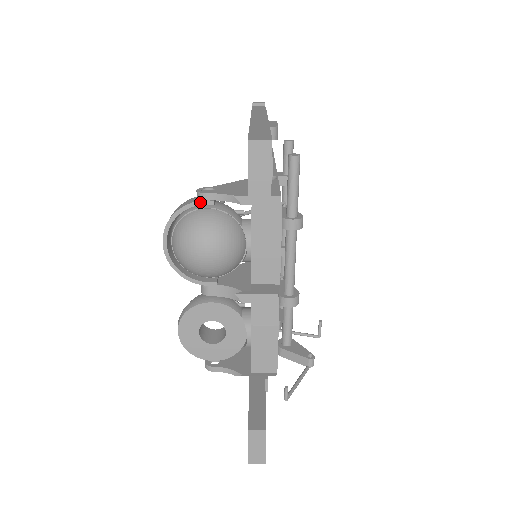
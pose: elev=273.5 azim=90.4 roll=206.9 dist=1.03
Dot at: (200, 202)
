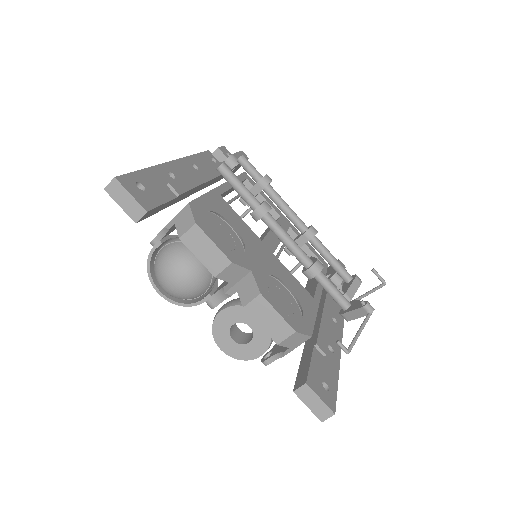
Dot at: (153, 248)
